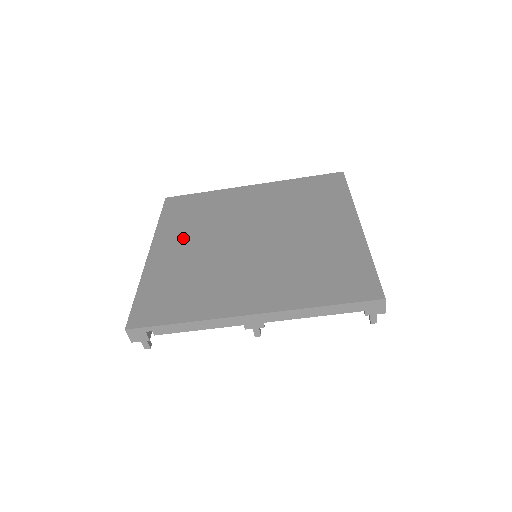
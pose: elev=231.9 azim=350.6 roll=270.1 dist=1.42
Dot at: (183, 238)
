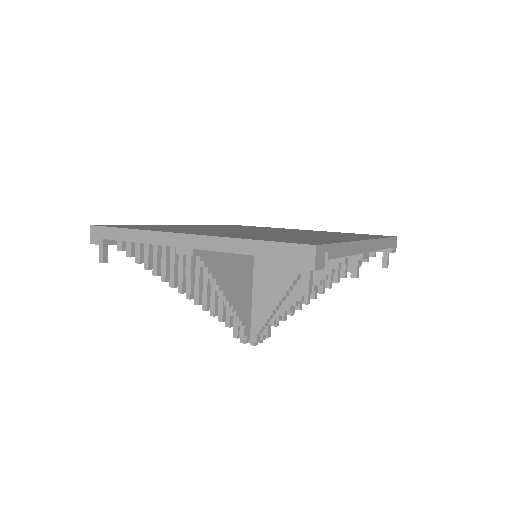
Dot at: (197, 231)
